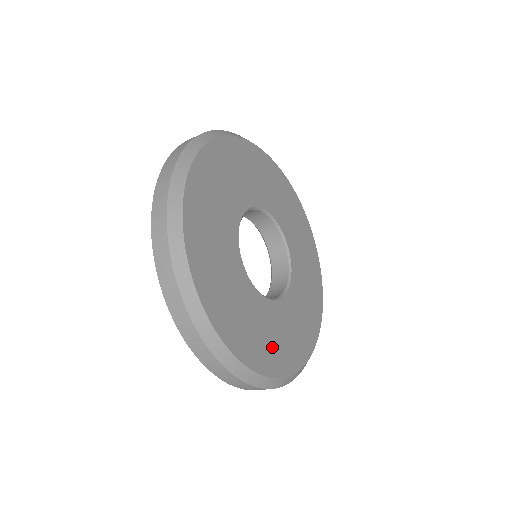
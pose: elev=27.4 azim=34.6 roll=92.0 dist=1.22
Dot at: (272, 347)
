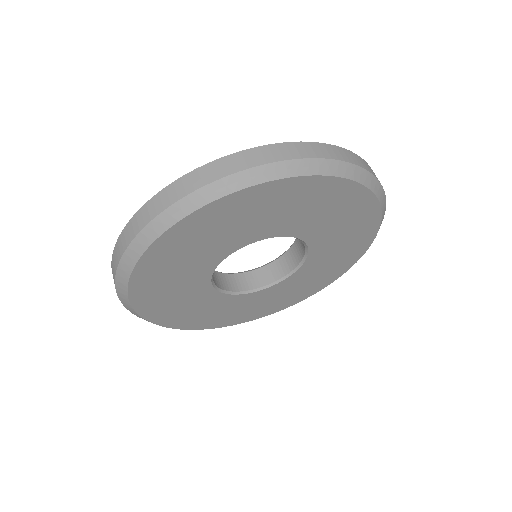
Dot at: (252, 311)
